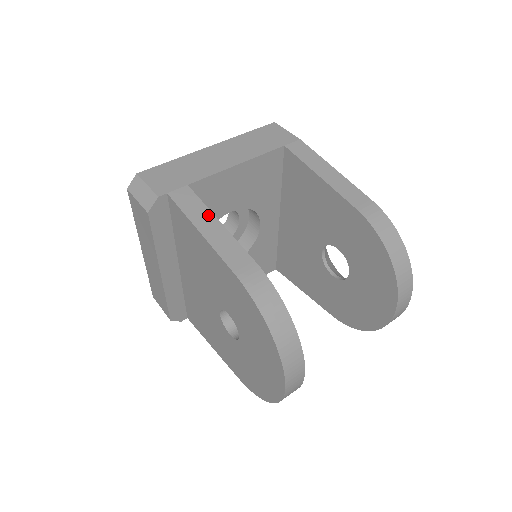
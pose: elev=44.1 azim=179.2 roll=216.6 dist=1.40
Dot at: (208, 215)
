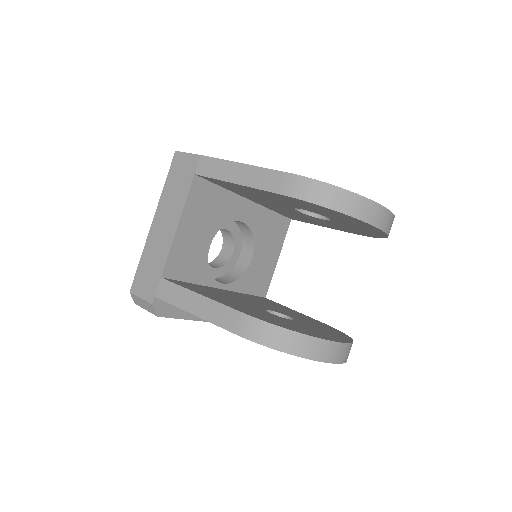
Dot at: (188, 294)
